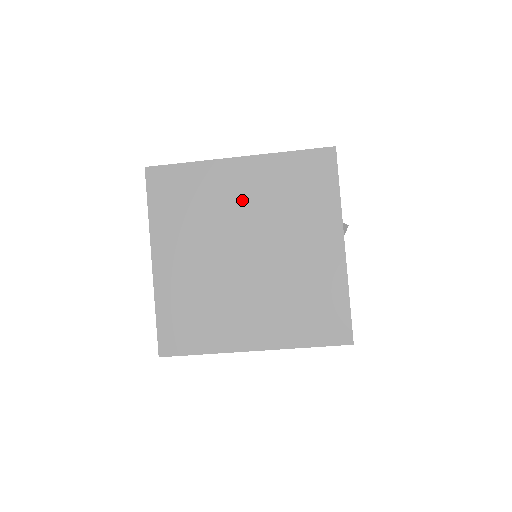
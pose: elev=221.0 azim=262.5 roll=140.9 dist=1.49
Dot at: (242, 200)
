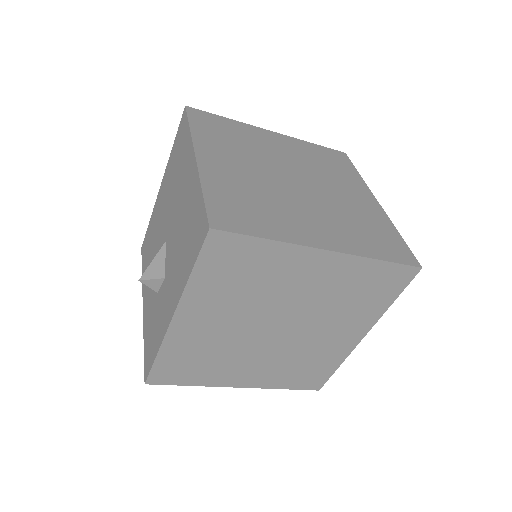
Dot at: (304, 289)
